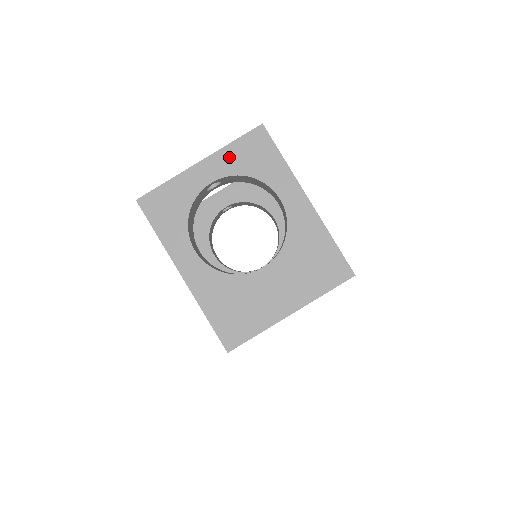
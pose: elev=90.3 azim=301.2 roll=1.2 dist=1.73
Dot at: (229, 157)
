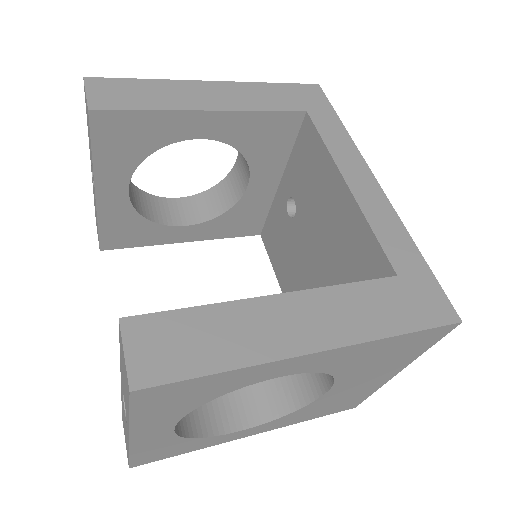
Dot at: (153, 419)
